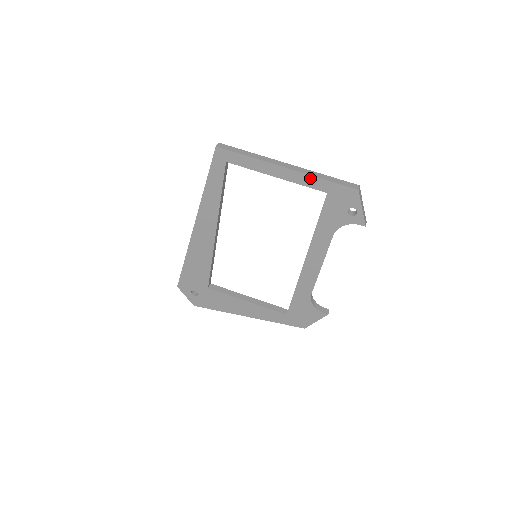
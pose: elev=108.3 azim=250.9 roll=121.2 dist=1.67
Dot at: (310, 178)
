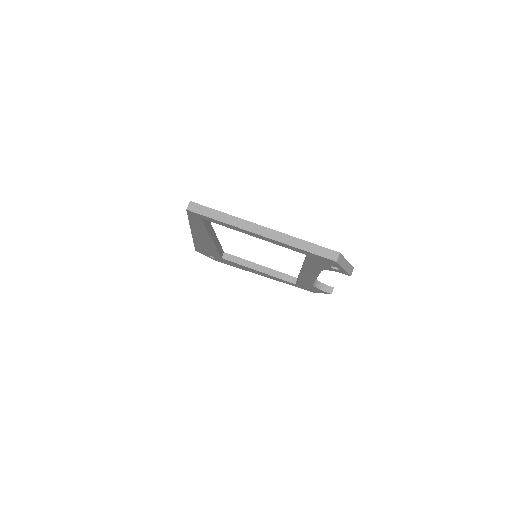
Dot at: (286, 245)
